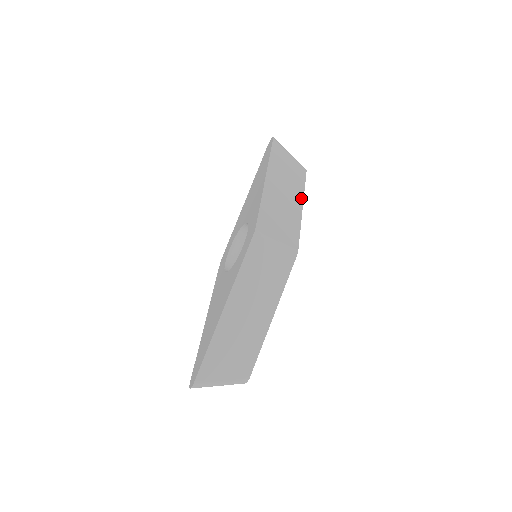
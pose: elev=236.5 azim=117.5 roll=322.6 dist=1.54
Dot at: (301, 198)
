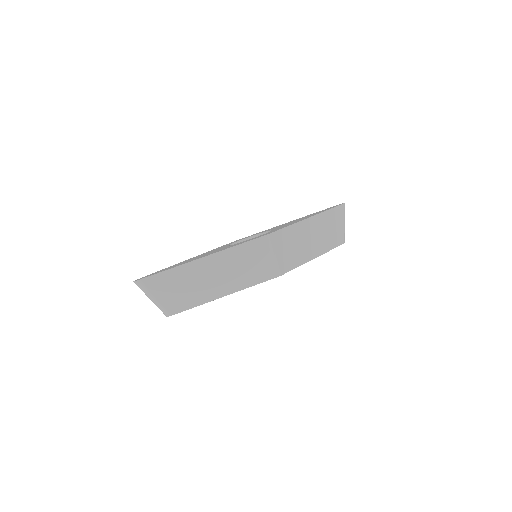
Dot at: (321, 252)
